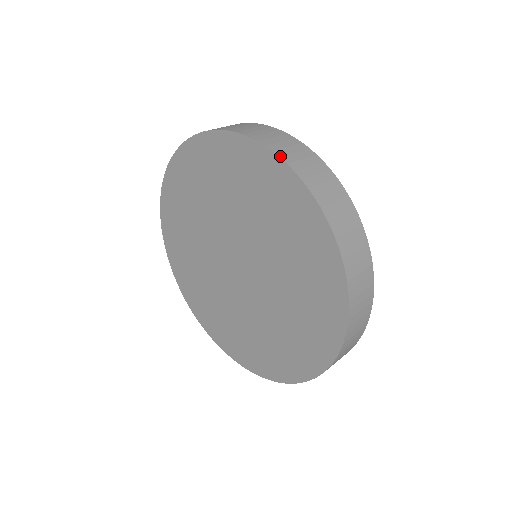
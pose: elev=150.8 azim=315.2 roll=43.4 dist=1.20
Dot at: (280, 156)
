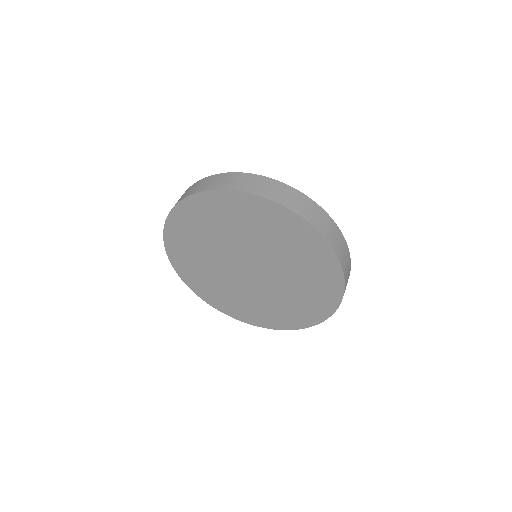
Dot at: (345, 283)
